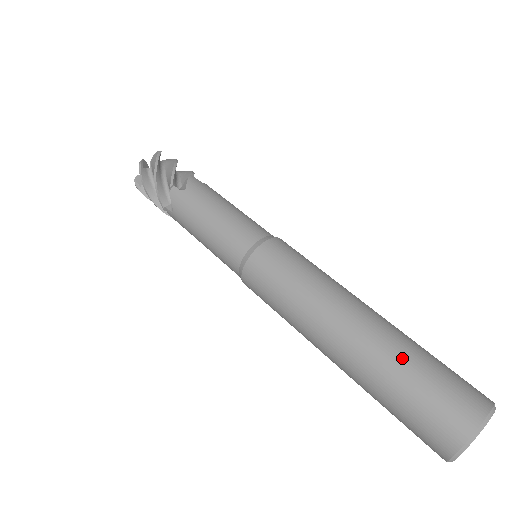
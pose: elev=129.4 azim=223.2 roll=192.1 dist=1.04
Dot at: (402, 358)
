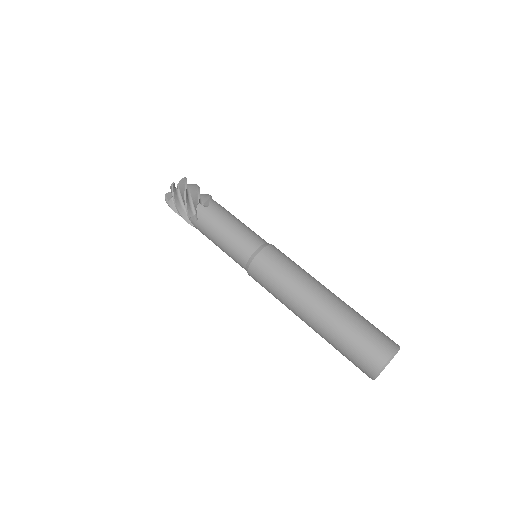
Dot at: (337, 336)
